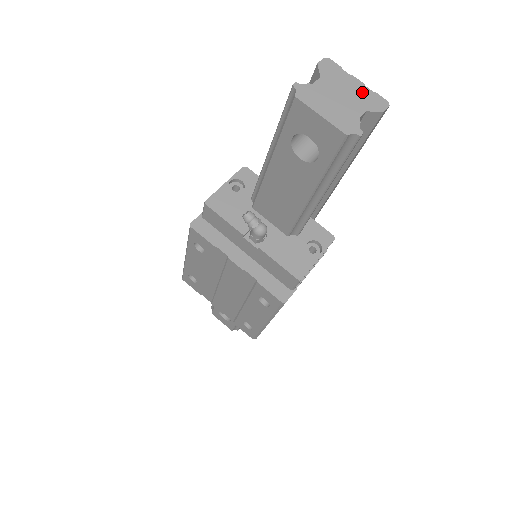
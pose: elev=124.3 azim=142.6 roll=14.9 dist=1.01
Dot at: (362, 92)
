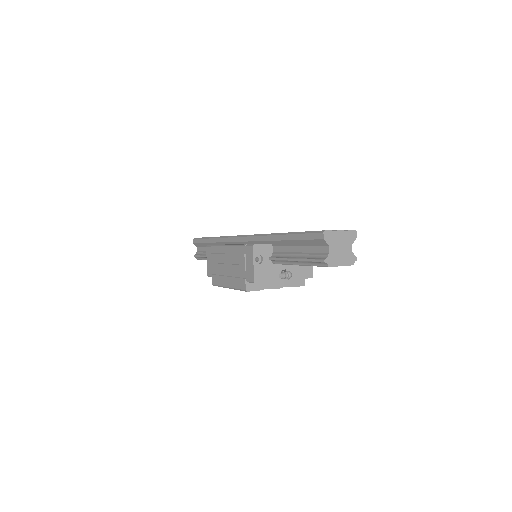
Dot at: (345, 236)
